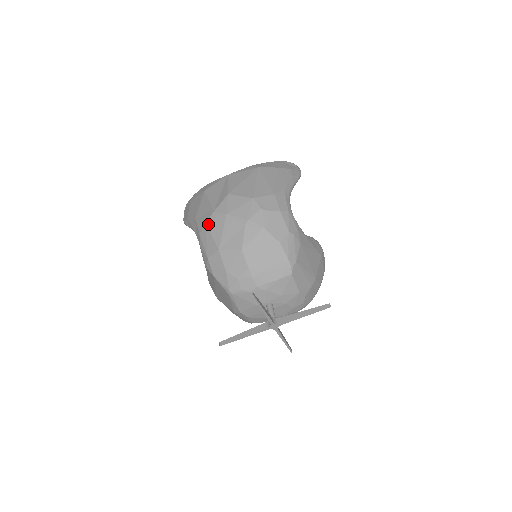
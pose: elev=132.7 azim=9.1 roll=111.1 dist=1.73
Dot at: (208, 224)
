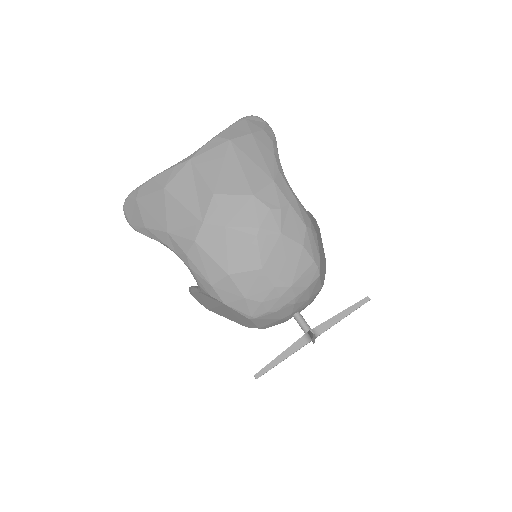
Dot at: (199, 242)
